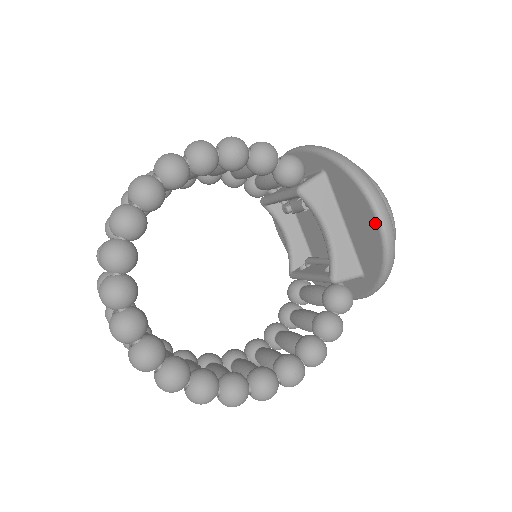
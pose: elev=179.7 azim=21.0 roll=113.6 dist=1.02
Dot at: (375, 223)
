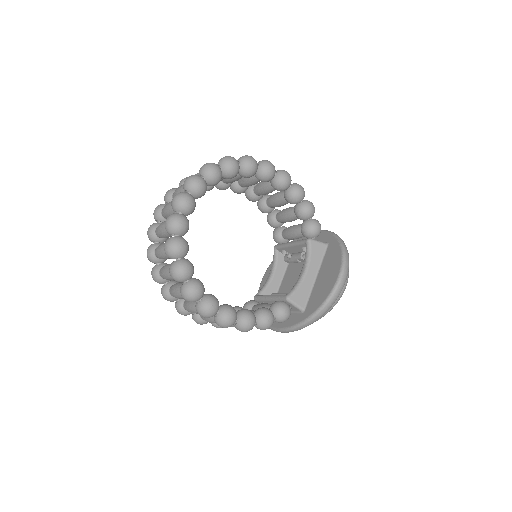
Dot at: (337, 276)
